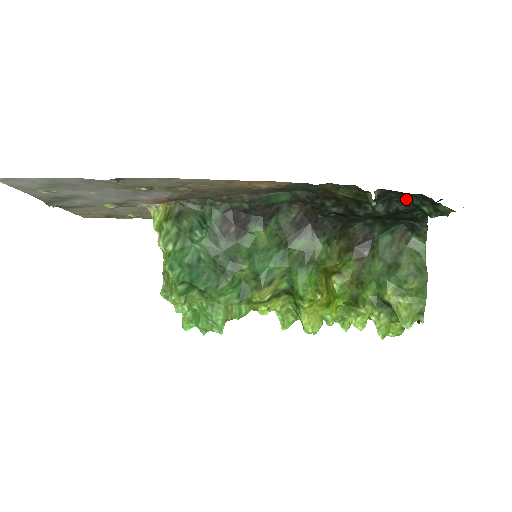
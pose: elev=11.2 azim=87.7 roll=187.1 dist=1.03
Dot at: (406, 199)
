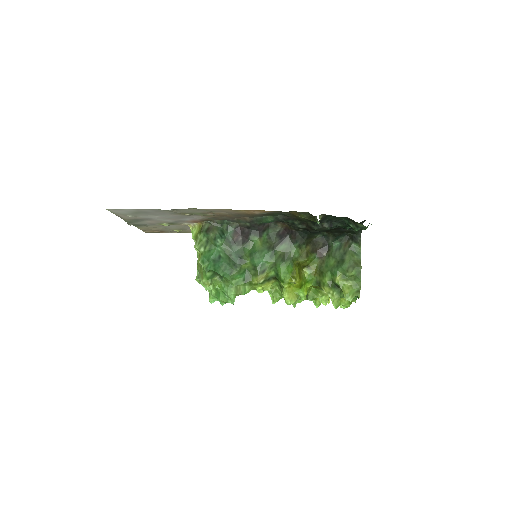
Dot at: (341, 220)
